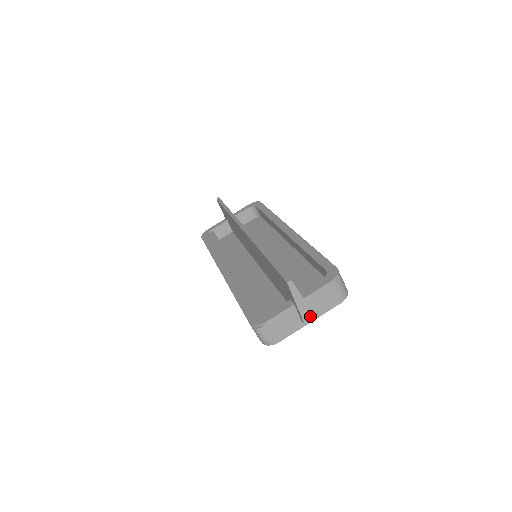
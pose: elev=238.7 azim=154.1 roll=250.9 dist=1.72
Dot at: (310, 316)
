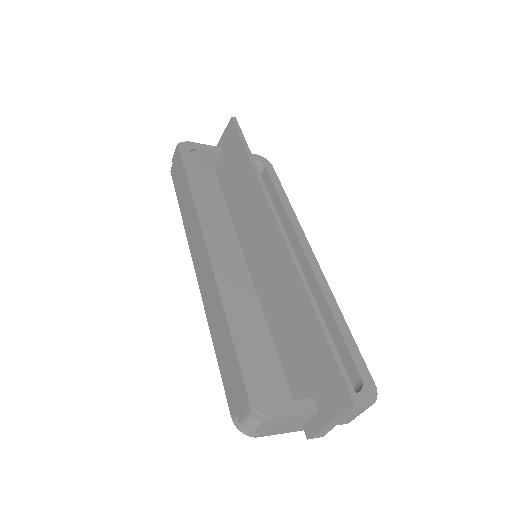
Dot at: (321, 434)
